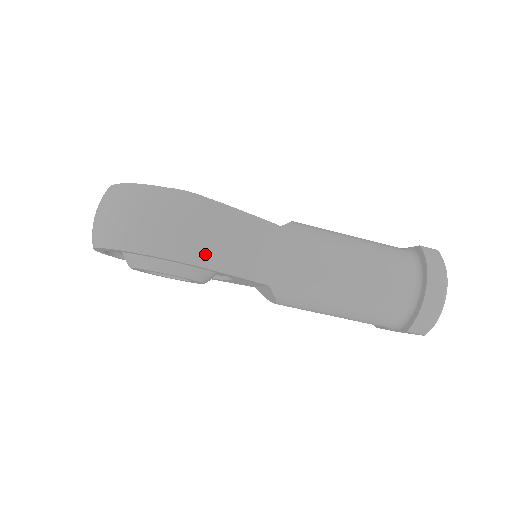
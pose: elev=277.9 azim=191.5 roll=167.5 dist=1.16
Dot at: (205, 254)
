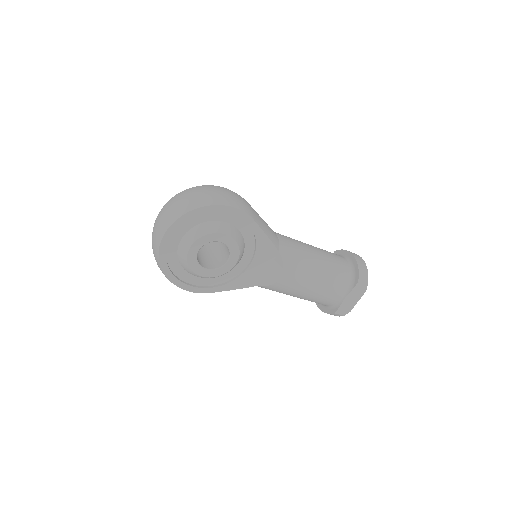
Dot at: (250, 211)
